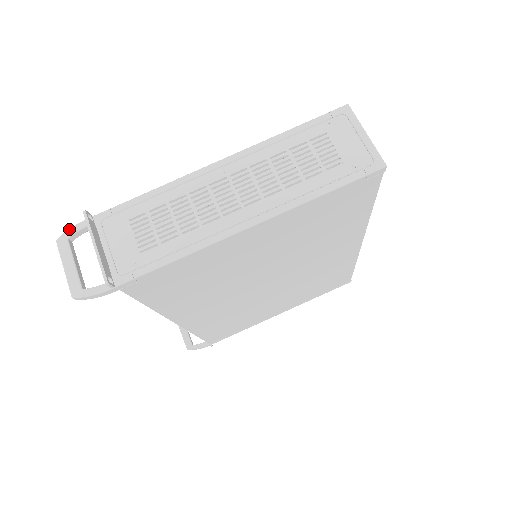
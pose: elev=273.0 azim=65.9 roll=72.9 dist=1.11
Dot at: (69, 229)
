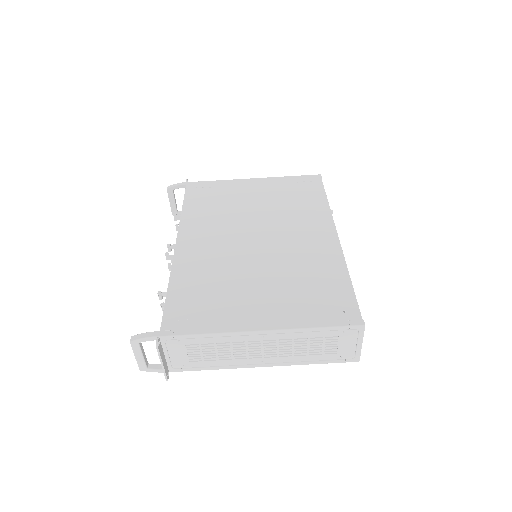
Dot at: (140, 339)
